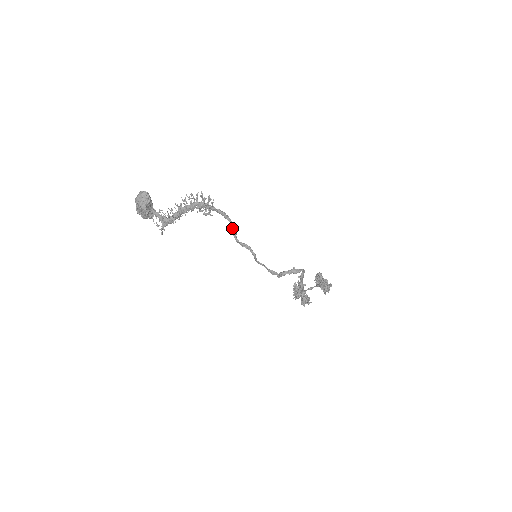
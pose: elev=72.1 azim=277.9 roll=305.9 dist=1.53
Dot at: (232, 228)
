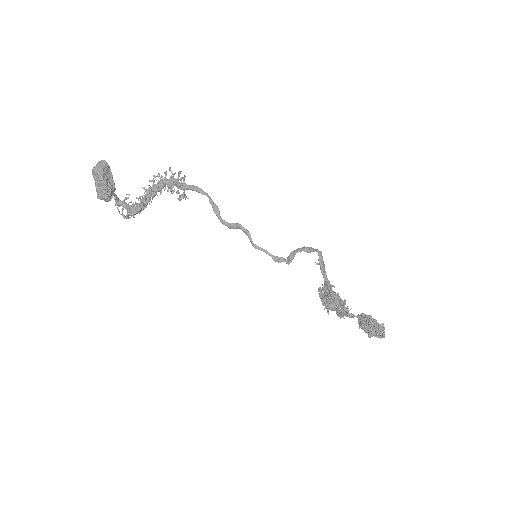
Dot at: (212, 203)
